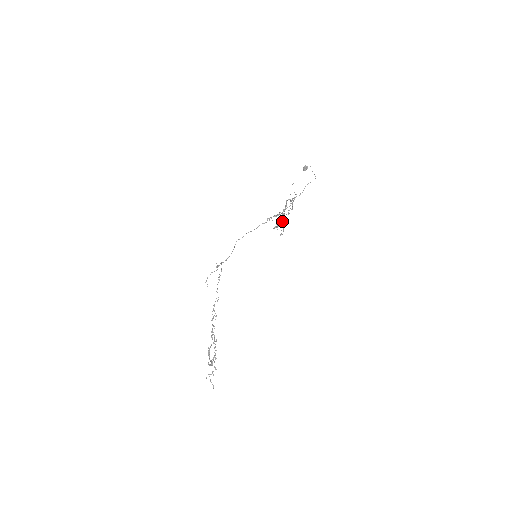
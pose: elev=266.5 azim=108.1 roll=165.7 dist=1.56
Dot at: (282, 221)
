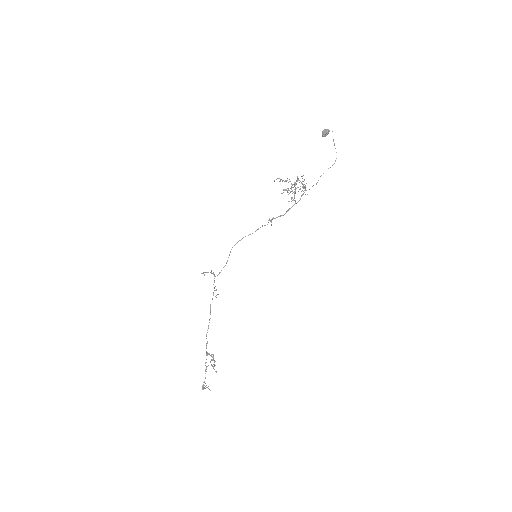
Dot at: (292, 191)
